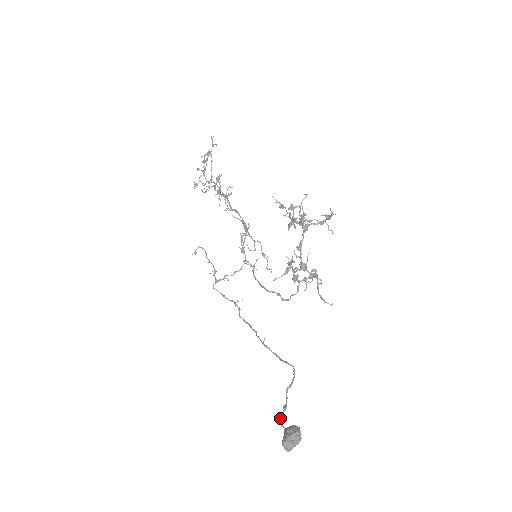
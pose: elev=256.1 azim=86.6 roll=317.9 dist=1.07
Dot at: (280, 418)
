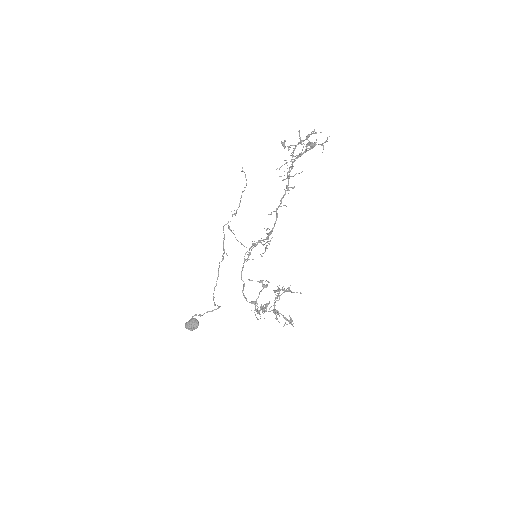
Dot at: (194, 315)
